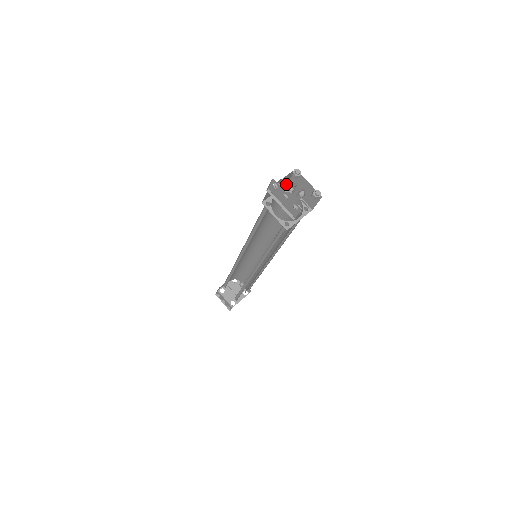
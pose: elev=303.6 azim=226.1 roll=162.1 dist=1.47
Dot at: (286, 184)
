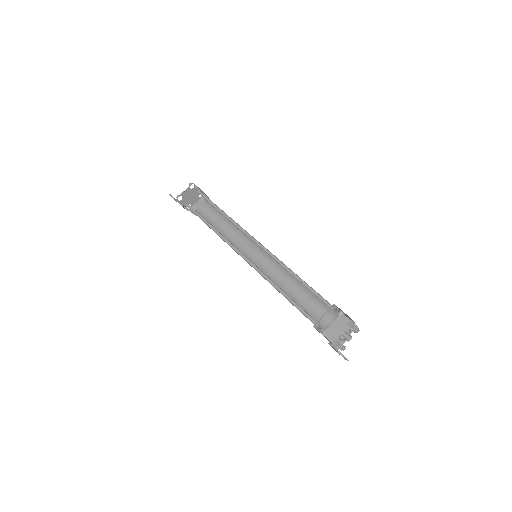
Dot at: (333, 305)
